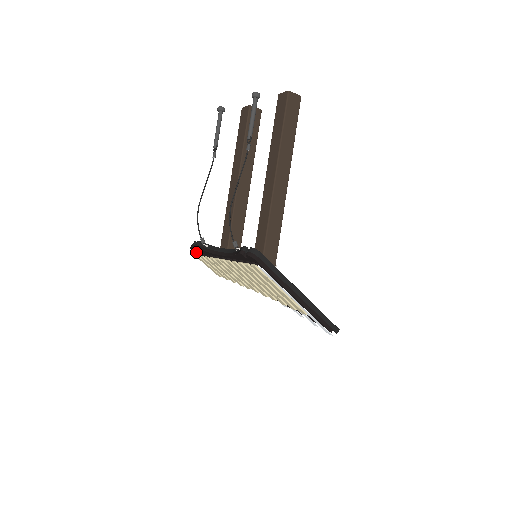
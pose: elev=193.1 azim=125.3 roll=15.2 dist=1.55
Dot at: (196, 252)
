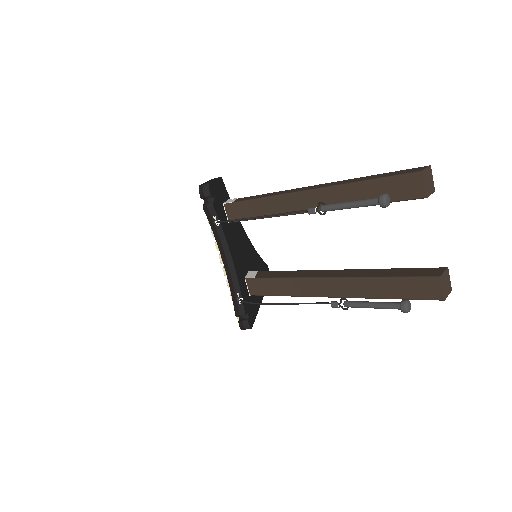
Dot at: occluded
